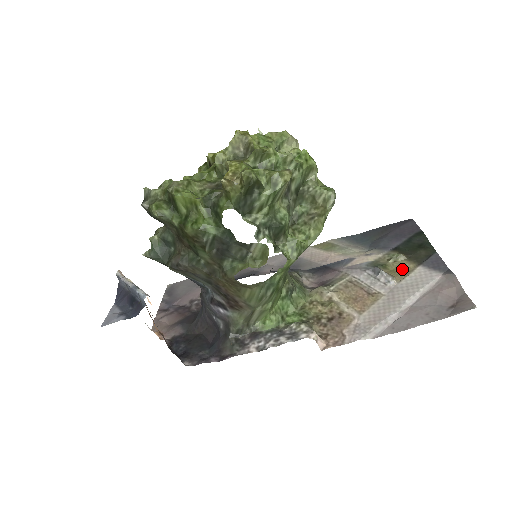
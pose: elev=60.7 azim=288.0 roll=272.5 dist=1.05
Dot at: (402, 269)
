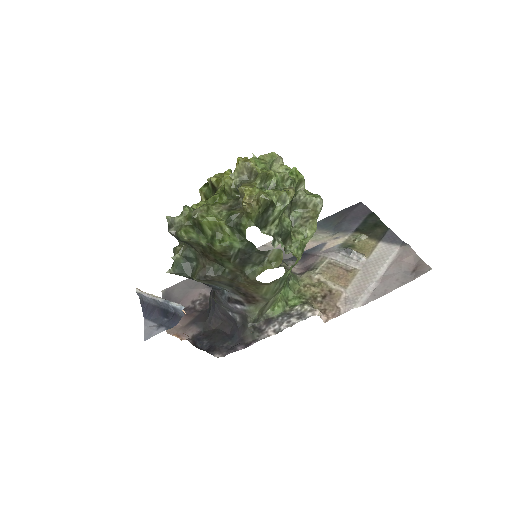
Dot at: (367, 246)
